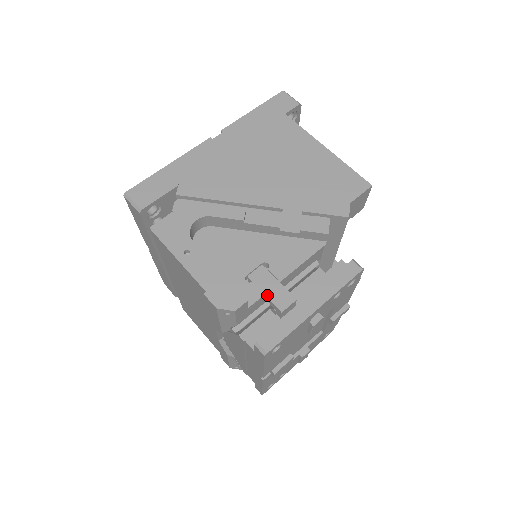
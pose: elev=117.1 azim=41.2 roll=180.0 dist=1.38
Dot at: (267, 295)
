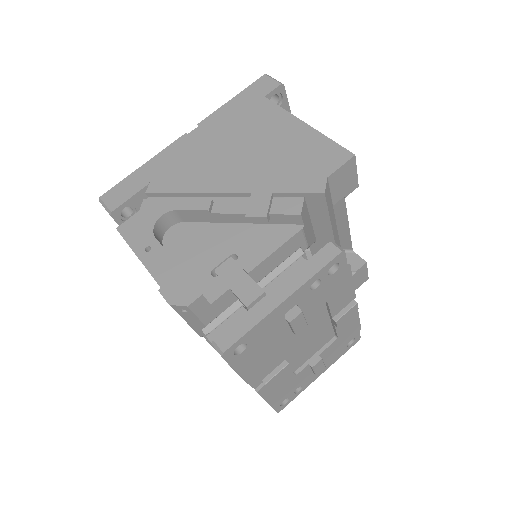
Dot at: (233, 289)
